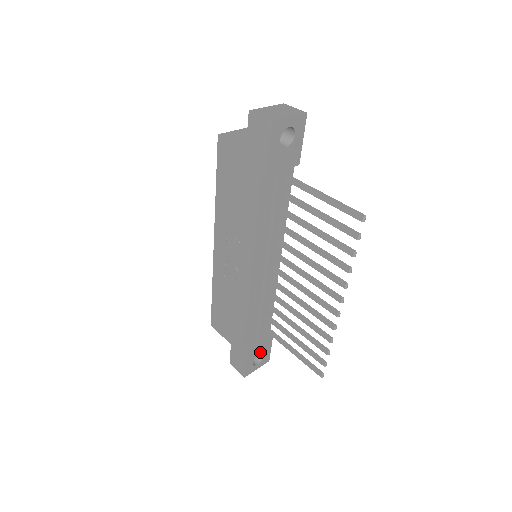
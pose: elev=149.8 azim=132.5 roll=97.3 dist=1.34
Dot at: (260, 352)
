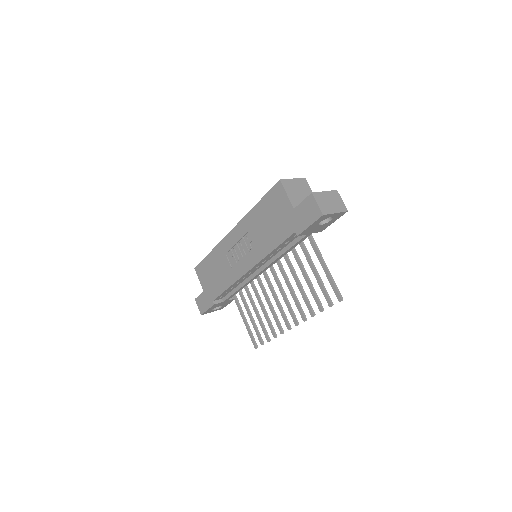
Dot at: (221, 305)
